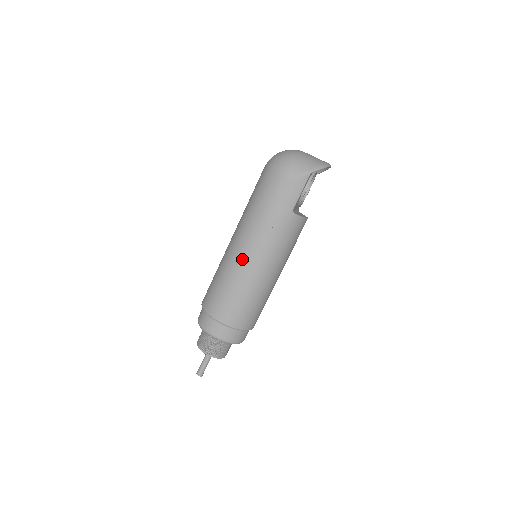
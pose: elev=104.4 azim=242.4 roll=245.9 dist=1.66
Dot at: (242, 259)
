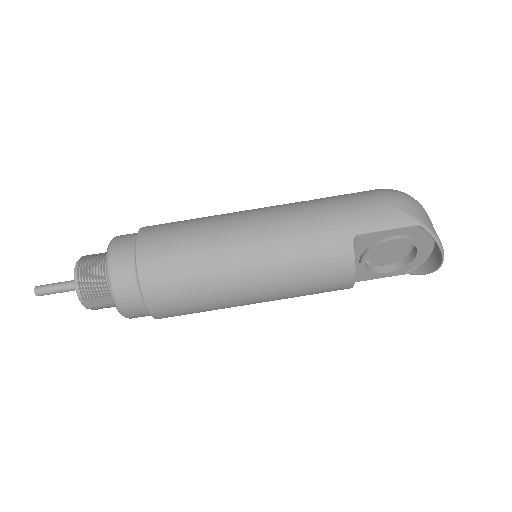
Dot at: (245, 218)
